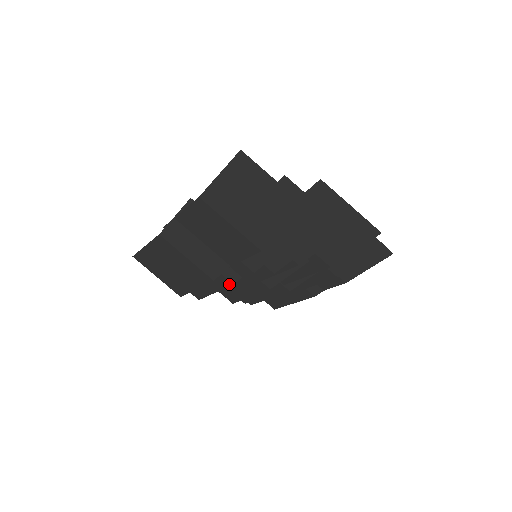
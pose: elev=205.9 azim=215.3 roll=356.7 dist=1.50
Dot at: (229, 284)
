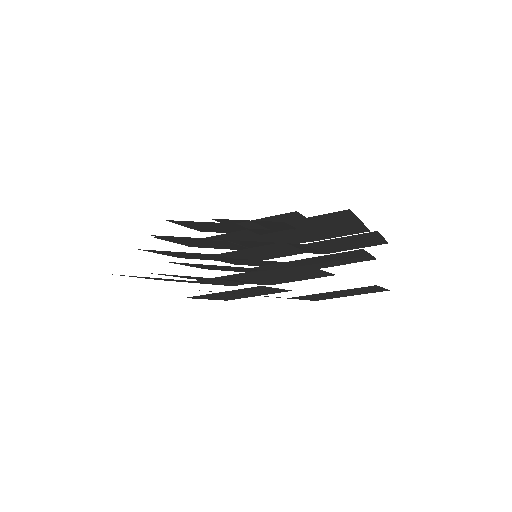
Dot at: occluded
